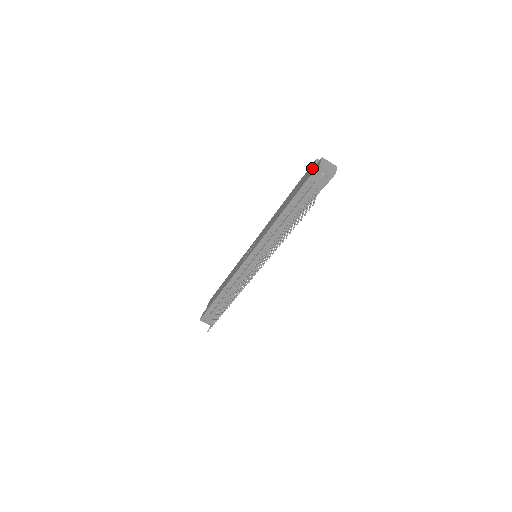
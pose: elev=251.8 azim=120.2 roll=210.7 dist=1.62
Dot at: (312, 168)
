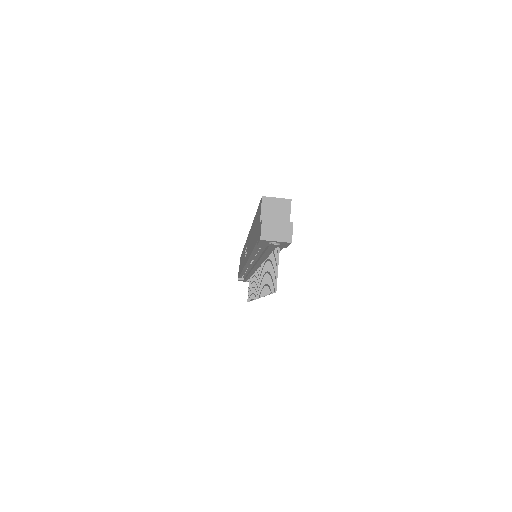
Dot at: (259, 220)
